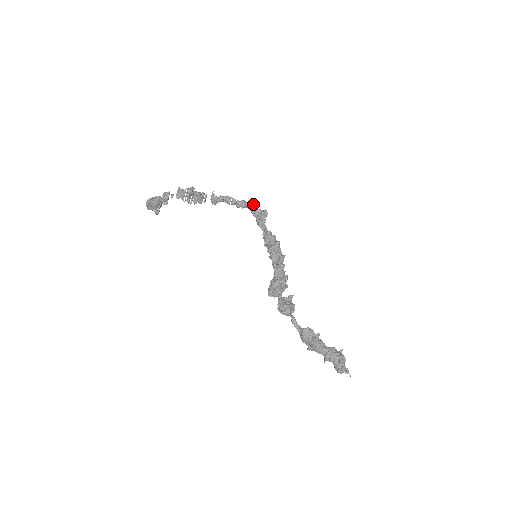
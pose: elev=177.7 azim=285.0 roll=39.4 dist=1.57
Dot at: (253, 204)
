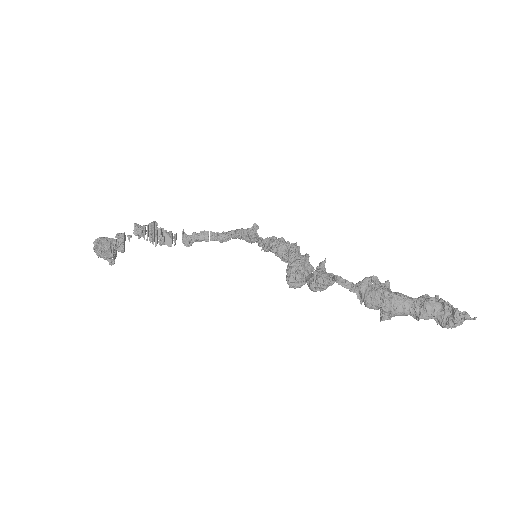
Dot at: (237, 229)
